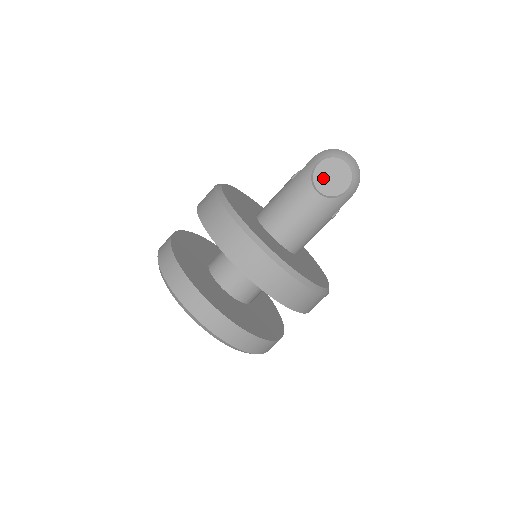
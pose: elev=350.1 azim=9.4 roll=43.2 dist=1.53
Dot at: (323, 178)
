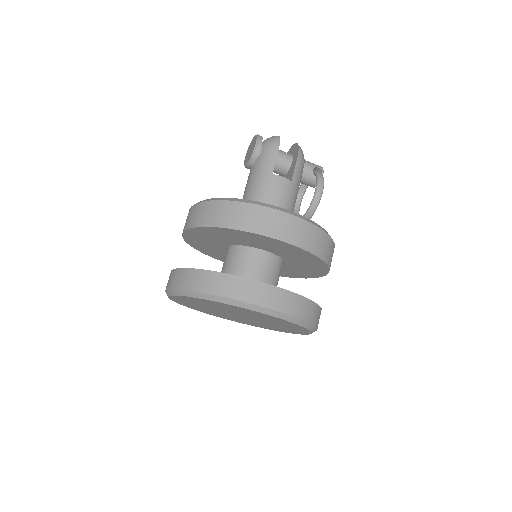
Dot at: (247, 158)
